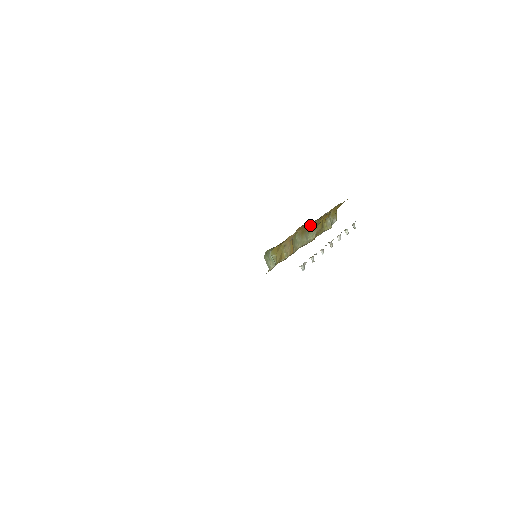
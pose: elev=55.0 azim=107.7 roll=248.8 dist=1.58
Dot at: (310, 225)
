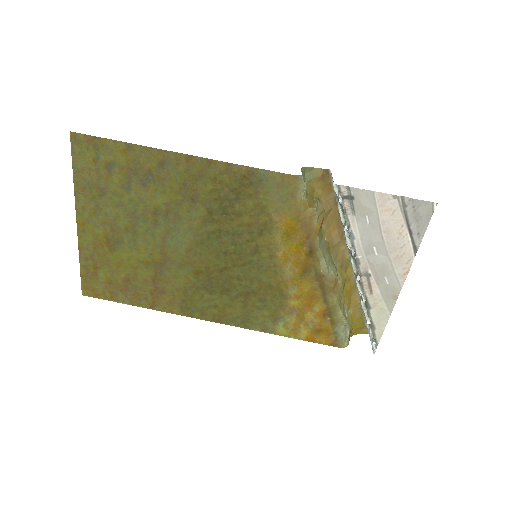
Dot at: (338, 253)
